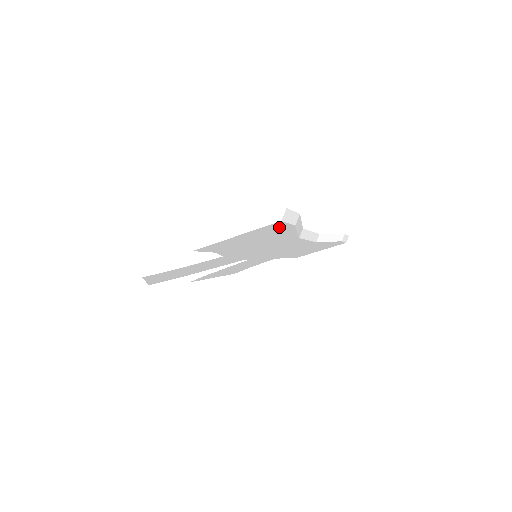
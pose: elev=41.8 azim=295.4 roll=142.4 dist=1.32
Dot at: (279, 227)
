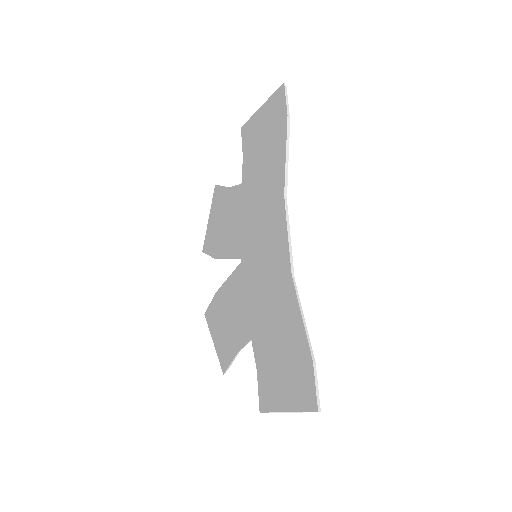
Dot at: (310, 382)
